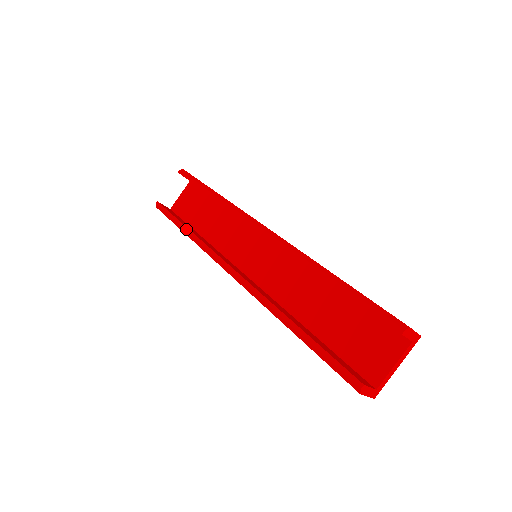
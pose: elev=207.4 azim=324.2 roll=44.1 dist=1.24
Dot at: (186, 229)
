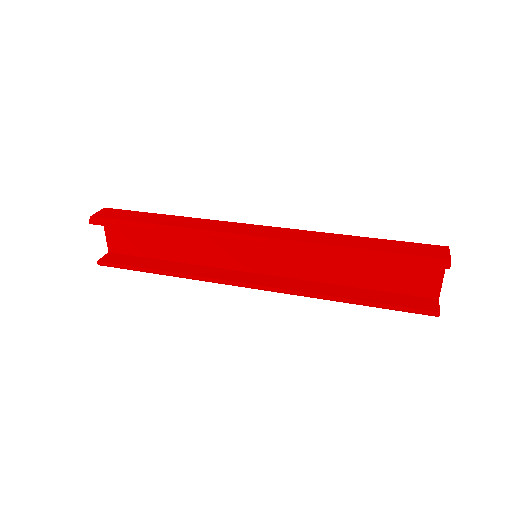
Dot at: (164, 273)
